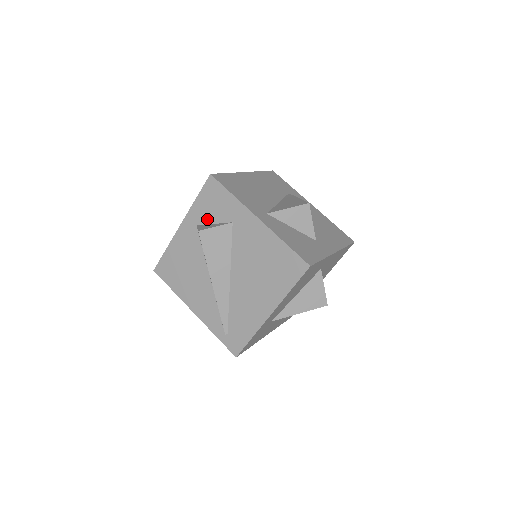
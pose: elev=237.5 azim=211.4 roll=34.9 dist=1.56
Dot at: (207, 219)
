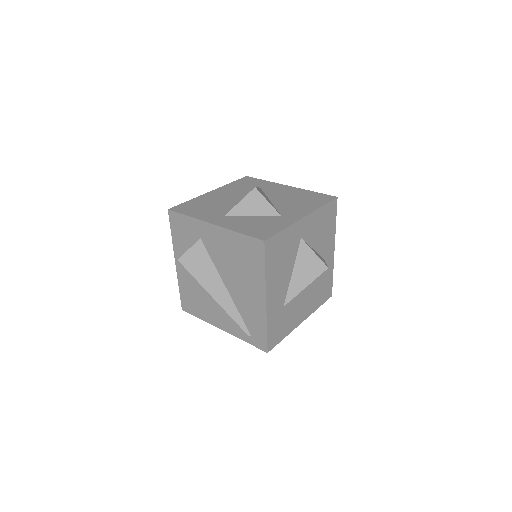
Dot at: (186, 246)
